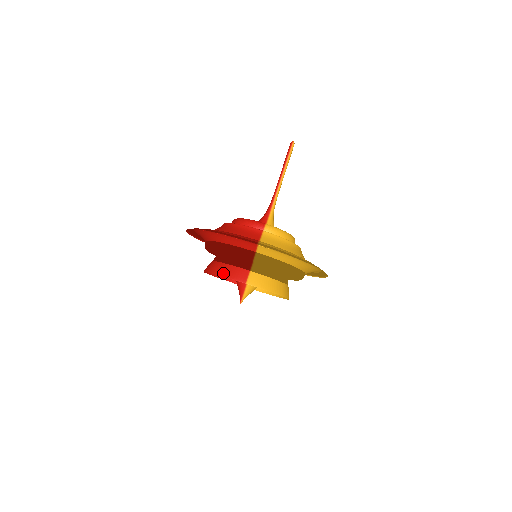
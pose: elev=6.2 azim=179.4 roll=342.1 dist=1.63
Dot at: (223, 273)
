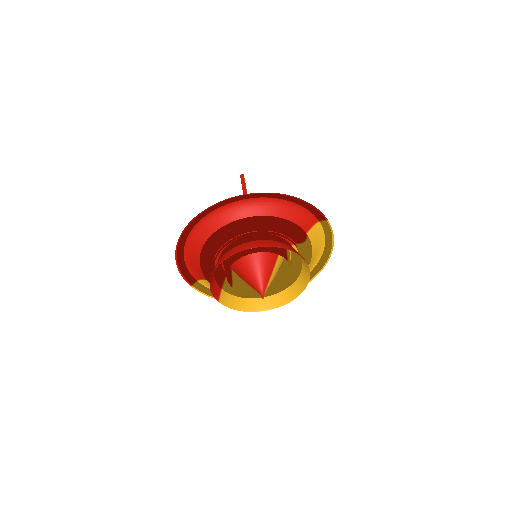
Dot at: (286, 247)
